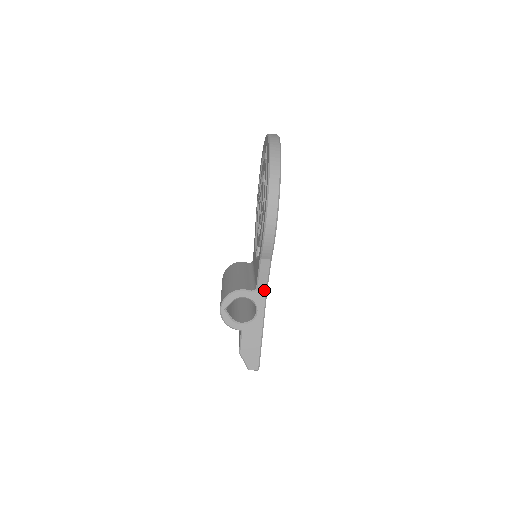
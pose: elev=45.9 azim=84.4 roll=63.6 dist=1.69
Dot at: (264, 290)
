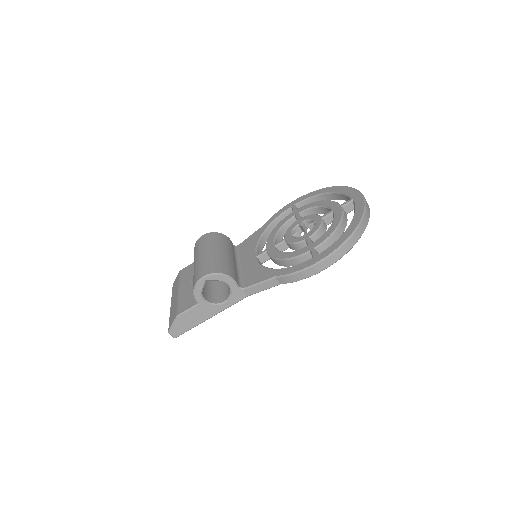
Dot at: (247, 294)
